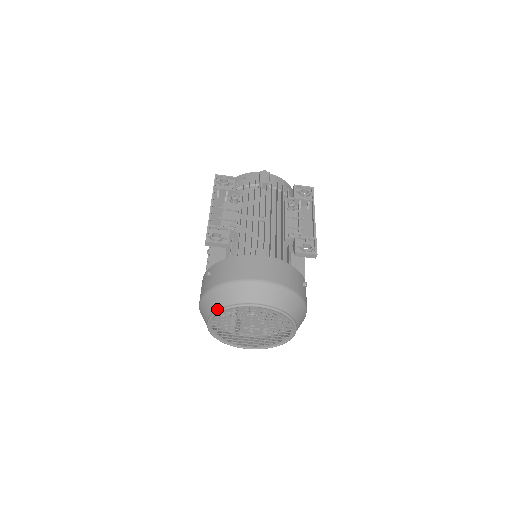
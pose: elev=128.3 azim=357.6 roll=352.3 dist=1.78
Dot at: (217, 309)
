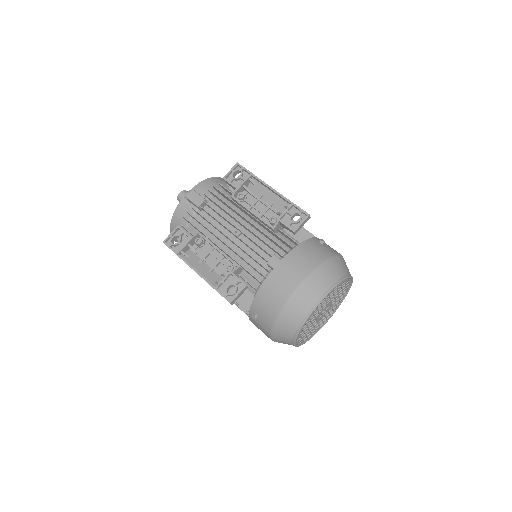
Dot at: (294, 334)
